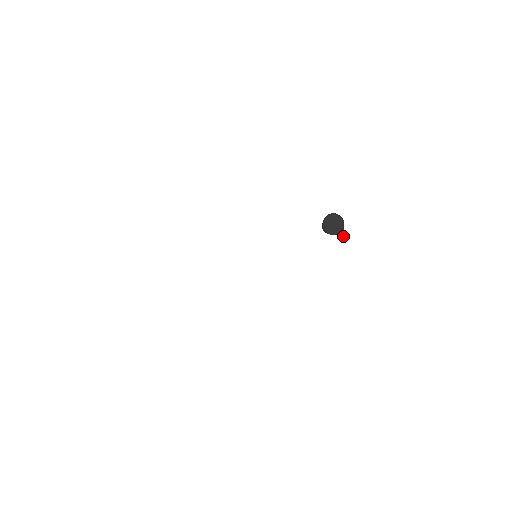
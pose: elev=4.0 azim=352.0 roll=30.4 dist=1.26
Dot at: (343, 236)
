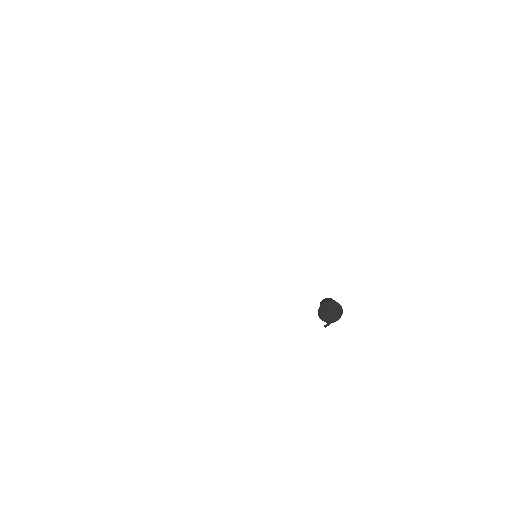
Dot at: (326, 324)
